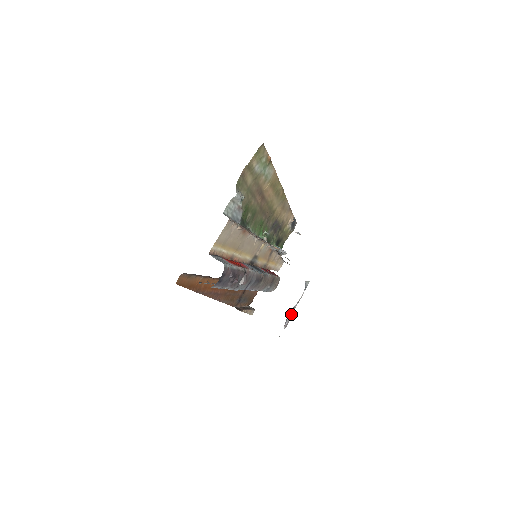
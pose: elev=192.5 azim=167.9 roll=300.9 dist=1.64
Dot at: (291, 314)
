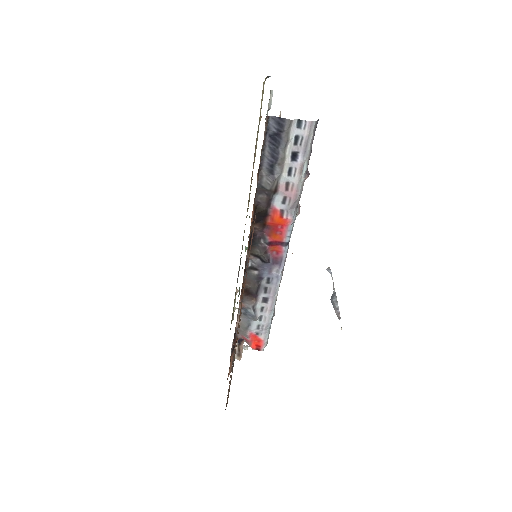
Dot at: (336, 300)
